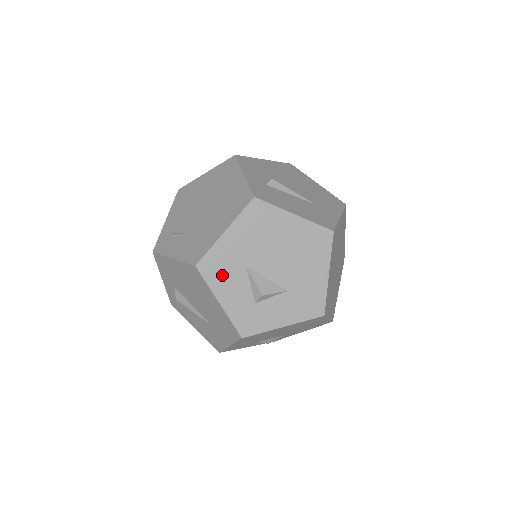
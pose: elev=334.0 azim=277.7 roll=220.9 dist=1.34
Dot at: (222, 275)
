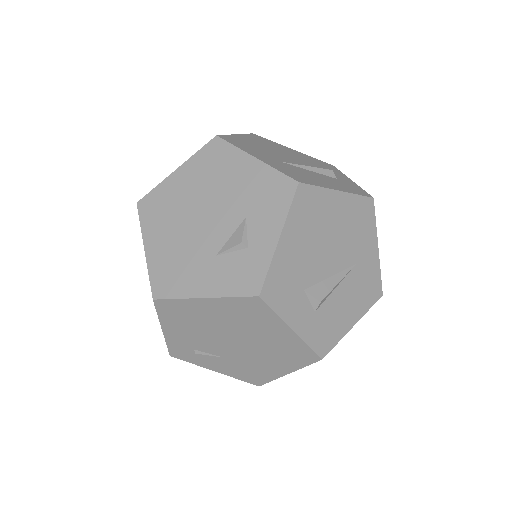
Dot at: occluded
